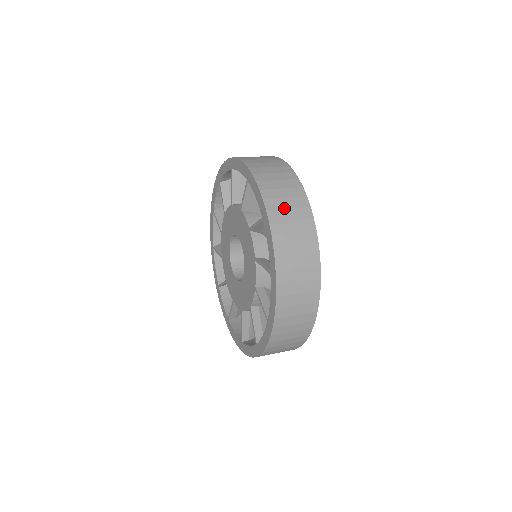
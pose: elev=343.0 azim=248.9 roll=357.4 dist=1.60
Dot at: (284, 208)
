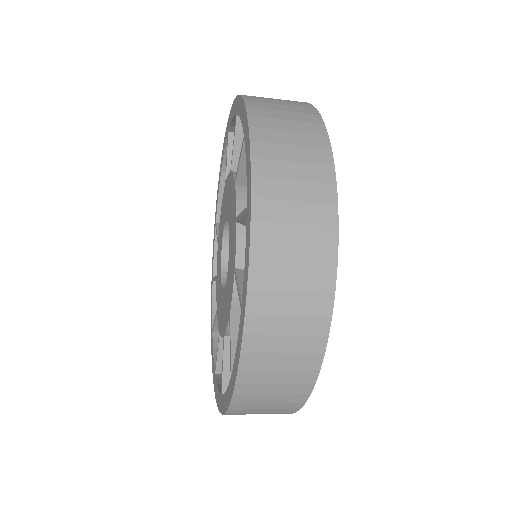
Dot at: (278, 118)
